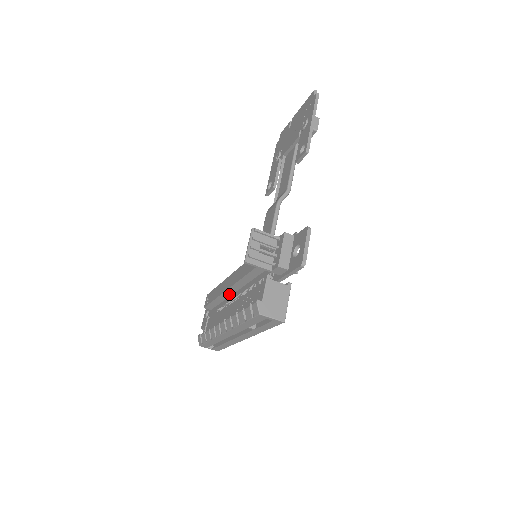
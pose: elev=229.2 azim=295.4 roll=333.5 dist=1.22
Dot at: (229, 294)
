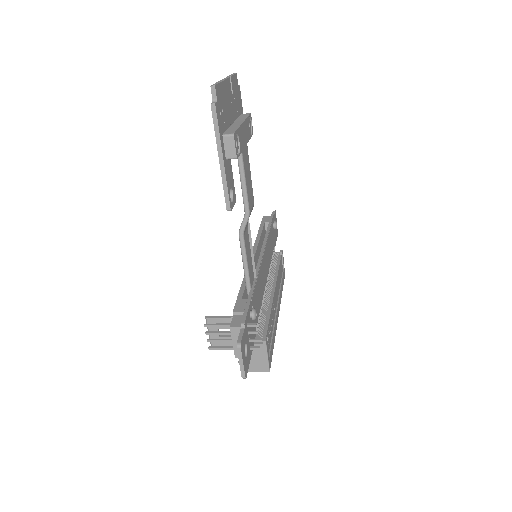
Dot at: occluded
